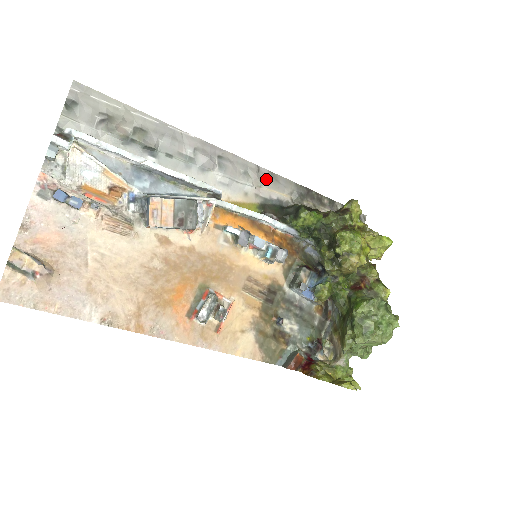
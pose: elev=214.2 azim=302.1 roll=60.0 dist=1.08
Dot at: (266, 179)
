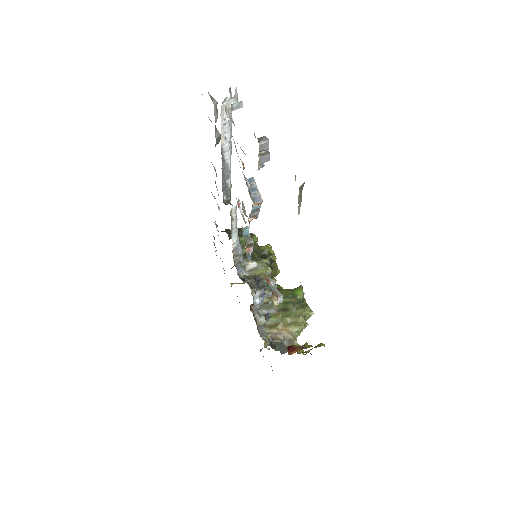
Dot at: occluded
